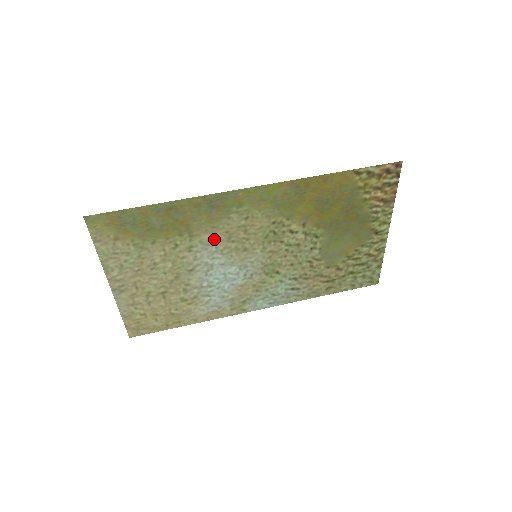
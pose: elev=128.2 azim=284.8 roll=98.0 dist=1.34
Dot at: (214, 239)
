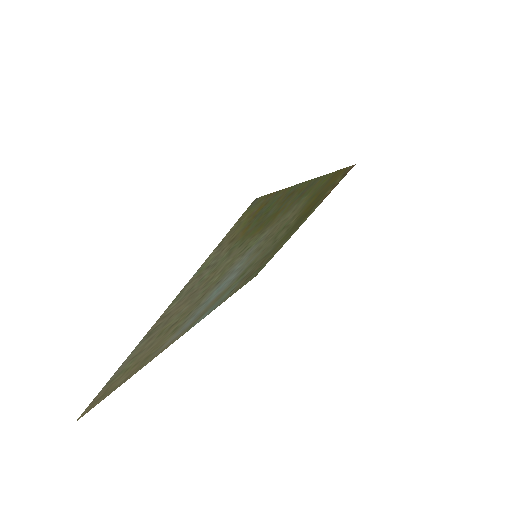
Dot at: (264, 236)
